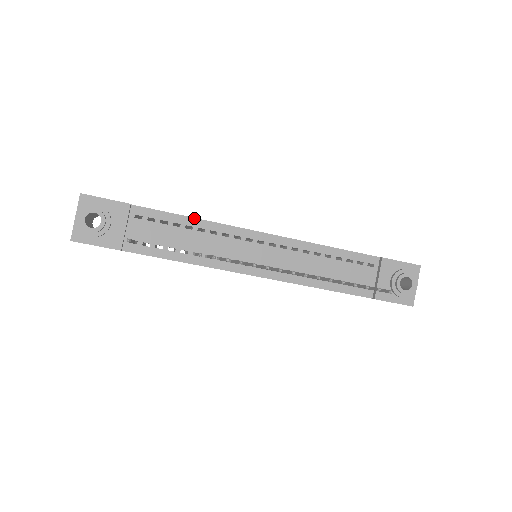
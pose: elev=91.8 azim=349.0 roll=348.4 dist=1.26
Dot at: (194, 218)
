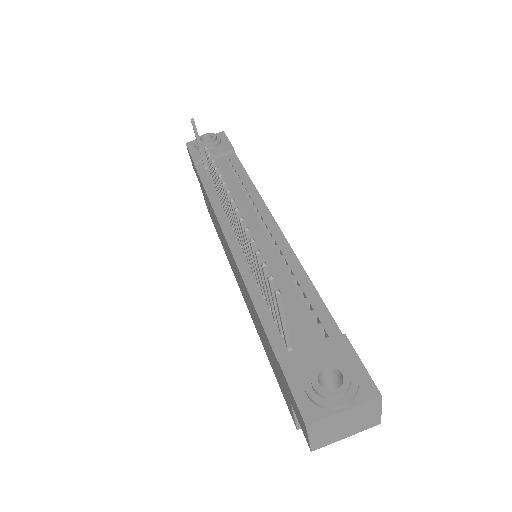
Dot at: occluded
